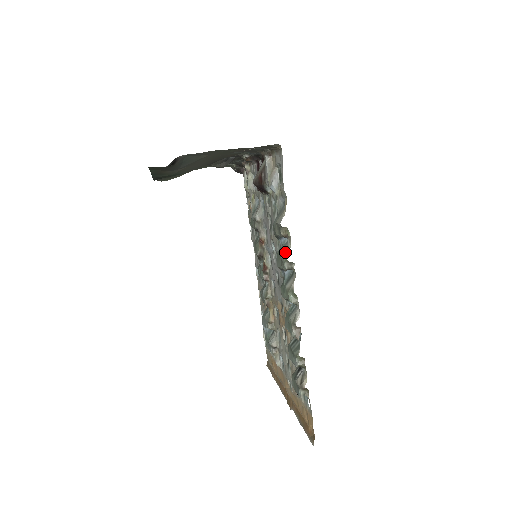
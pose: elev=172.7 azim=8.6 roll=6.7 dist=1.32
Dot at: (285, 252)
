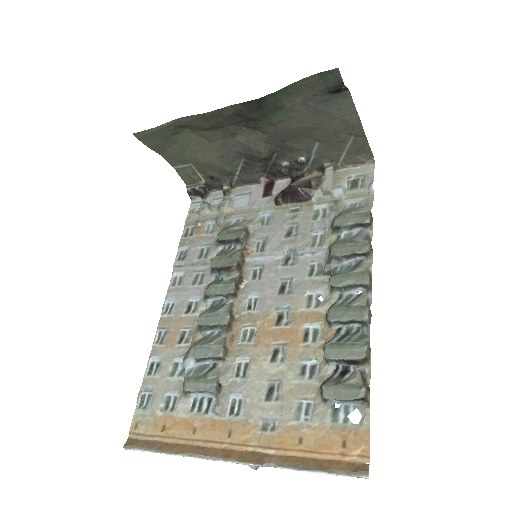
Dot at: (367, 237)
